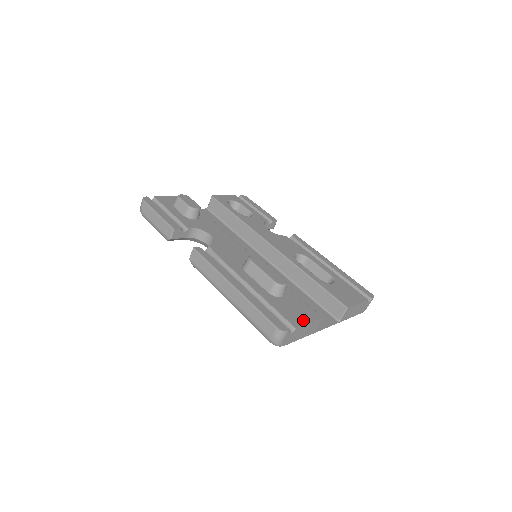
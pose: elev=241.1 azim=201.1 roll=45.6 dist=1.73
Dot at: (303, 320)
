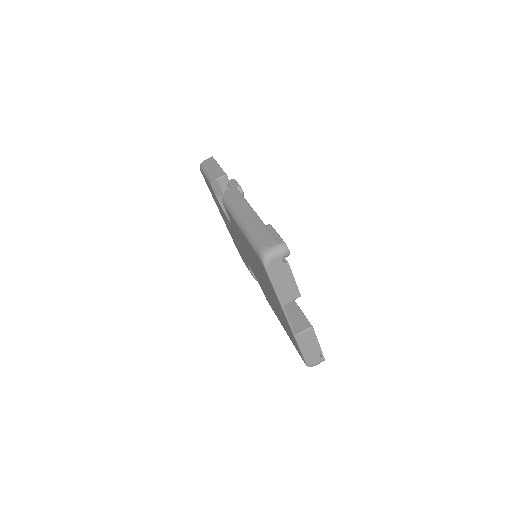
Dot at: occluded
